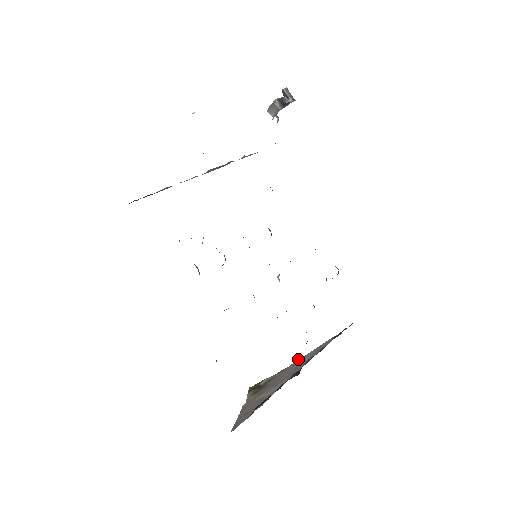
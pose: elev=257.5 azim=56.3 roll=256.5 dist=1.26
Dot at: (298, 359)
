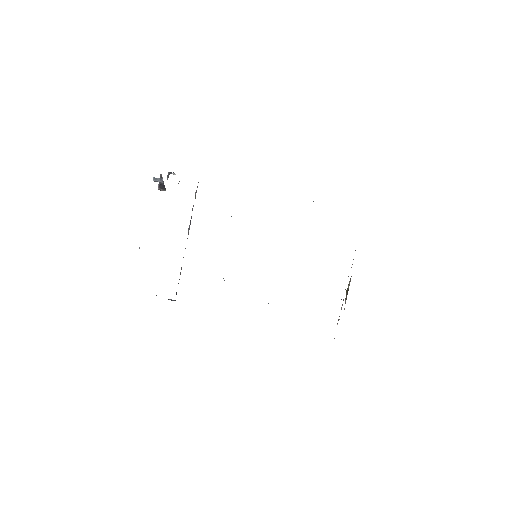
Dot at: occluded
